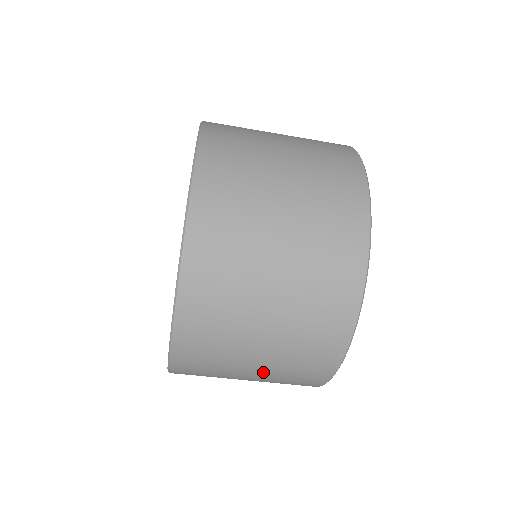
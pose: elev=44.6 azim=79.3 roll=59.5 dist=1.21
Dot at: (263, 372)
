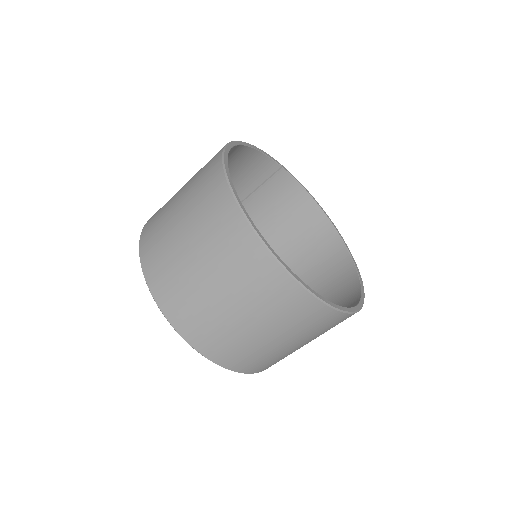
Dot at: occluded
